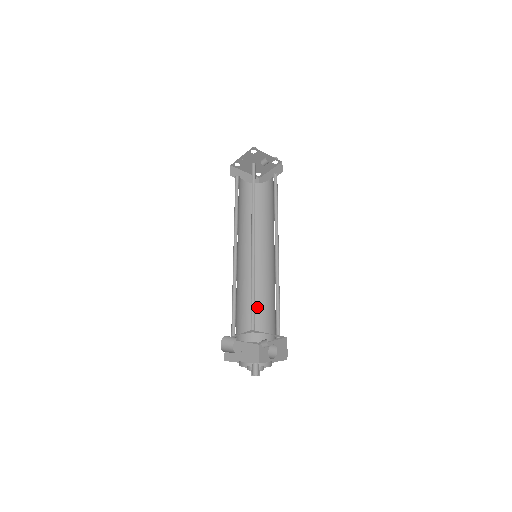
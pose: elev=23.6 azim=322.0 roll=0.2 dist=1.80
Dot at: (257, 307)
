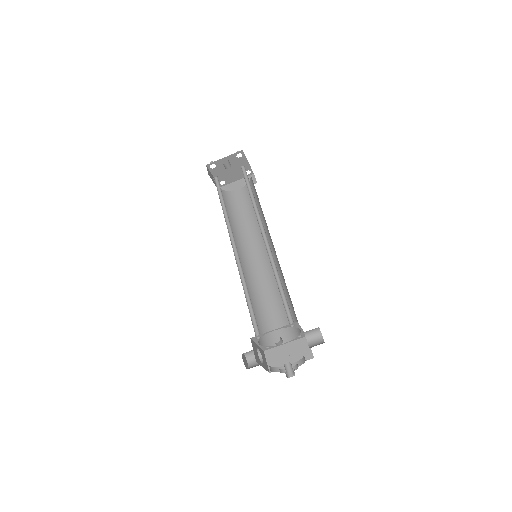
Dot at: occluded
